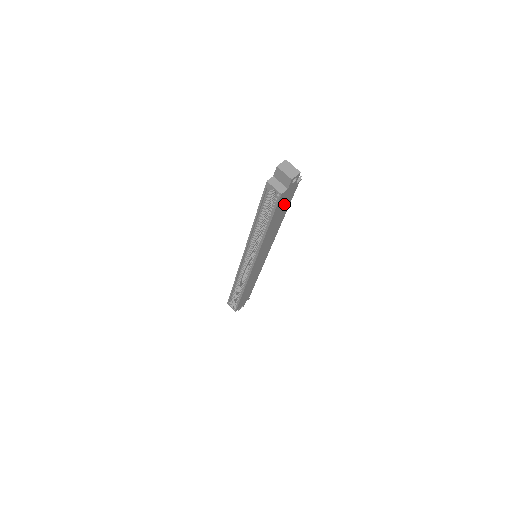
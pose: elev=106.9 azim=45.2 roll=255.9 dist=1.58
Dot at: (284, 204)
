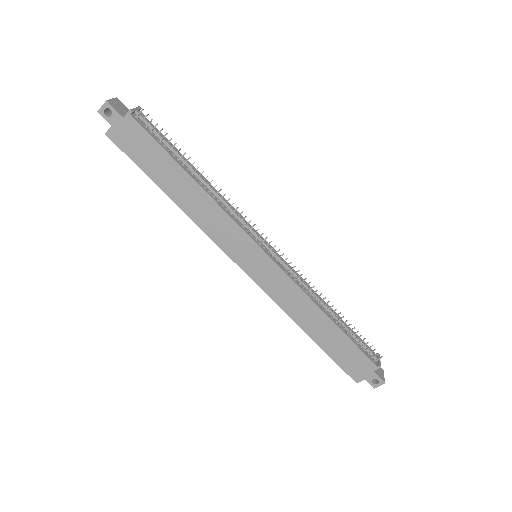
Dot at: (146, 151)
